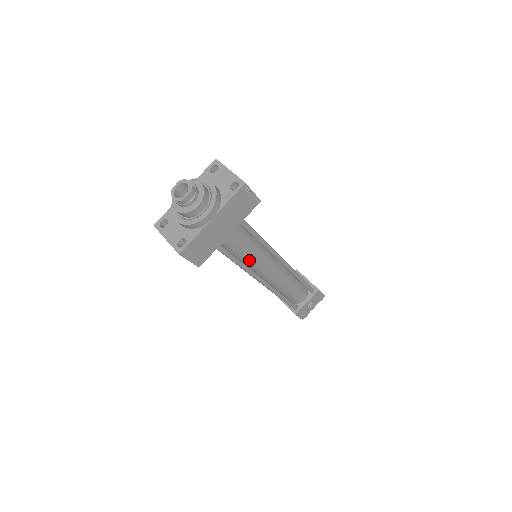
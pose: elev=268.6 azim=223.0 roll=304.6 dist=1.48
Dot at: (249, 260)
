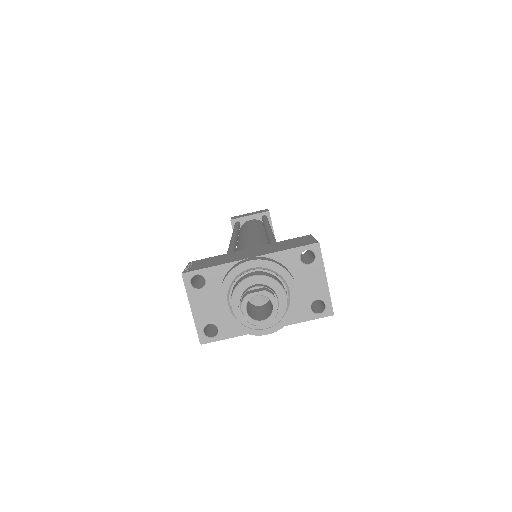
Dot at: occluded
